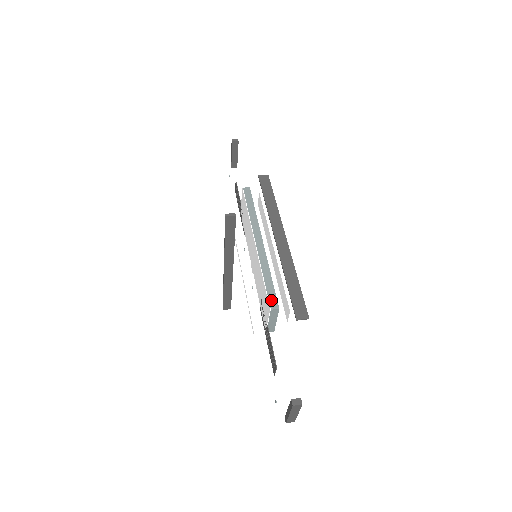
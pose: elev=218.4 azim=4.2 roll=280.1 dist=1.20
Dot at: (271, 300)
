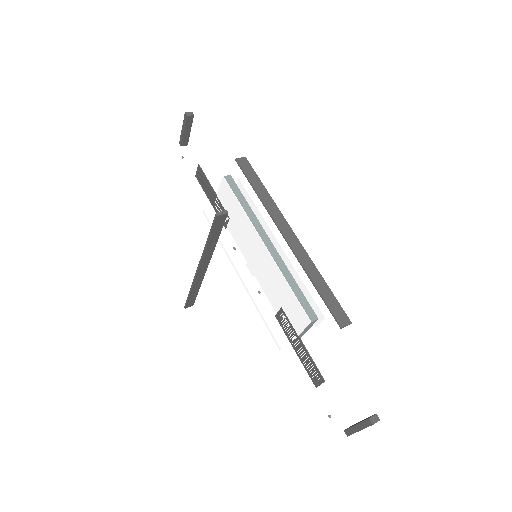
Dot at: (307, 311)
